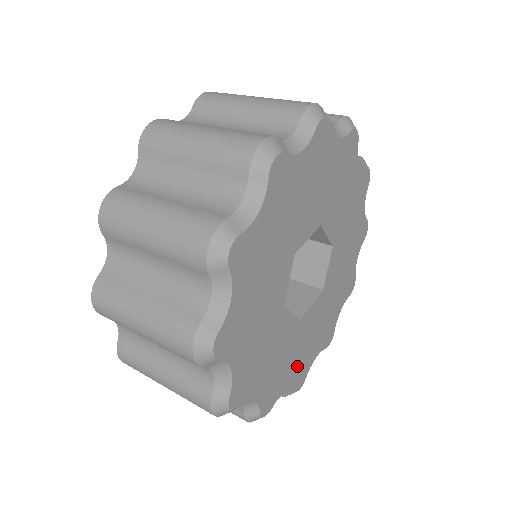
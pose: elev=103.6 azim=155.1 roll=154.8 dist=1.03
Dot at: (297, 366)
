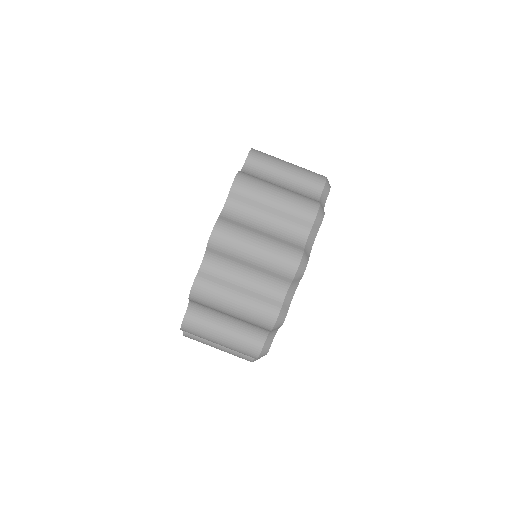
Dot at: occluded
